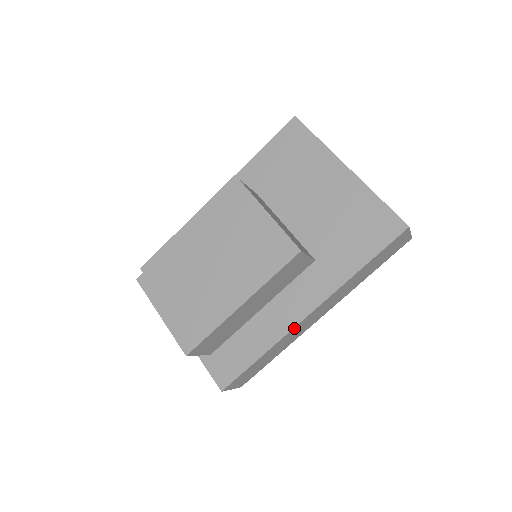
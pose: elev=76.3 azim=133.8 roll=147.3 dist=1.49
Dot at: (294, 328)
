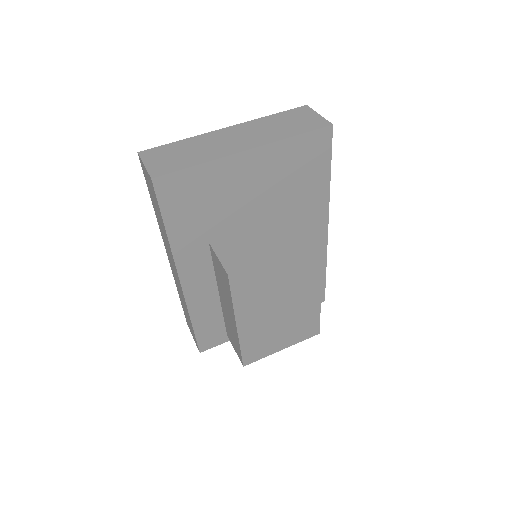
Dot at: (326, 243)
